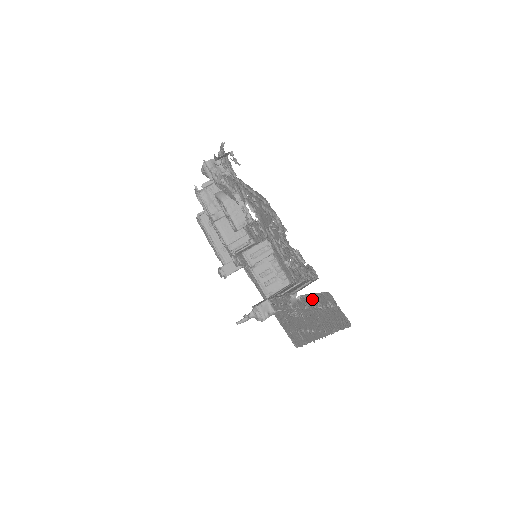
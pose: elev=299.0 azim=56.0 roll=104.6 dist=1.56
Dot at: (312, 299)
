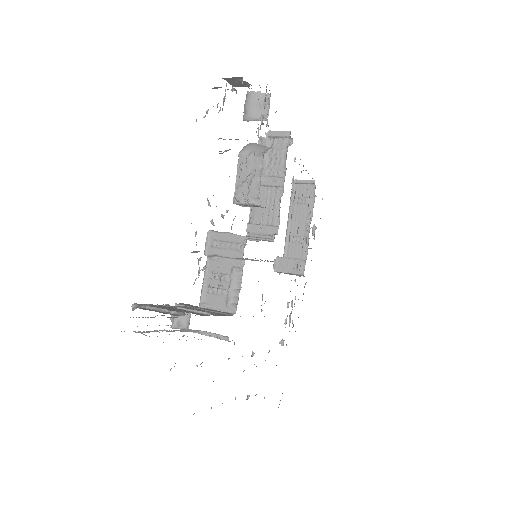
Dot at: occluded
